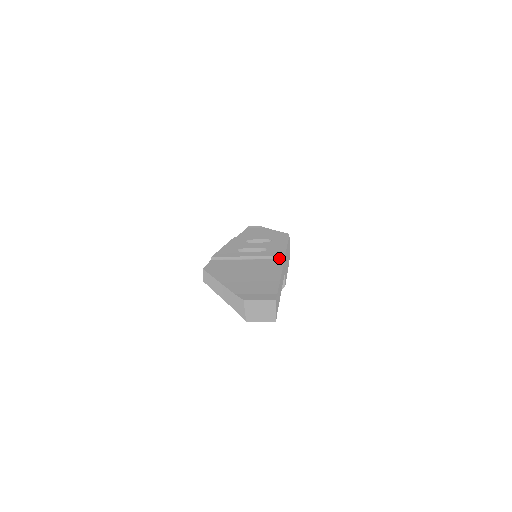
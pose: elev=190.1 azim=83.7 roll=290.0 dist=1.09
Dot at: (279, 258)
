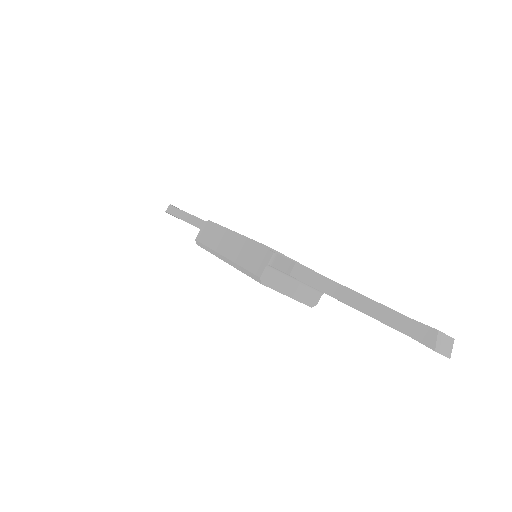
Dot at: occluded
